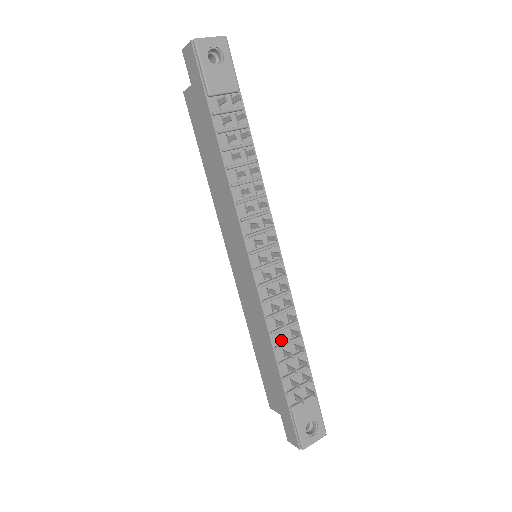
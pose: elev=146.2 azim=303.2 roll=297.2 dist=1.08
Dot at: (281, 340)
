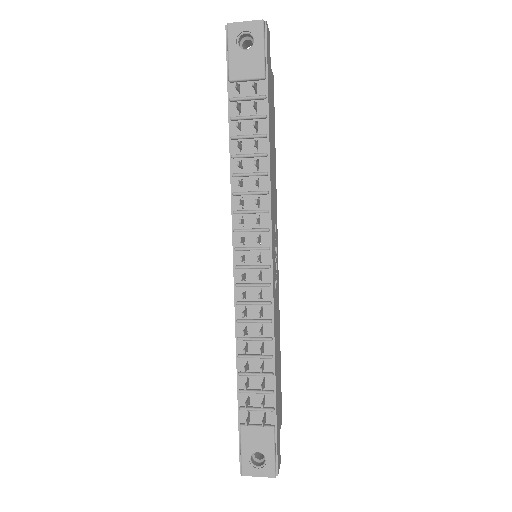
Dot at: (246, 350)
